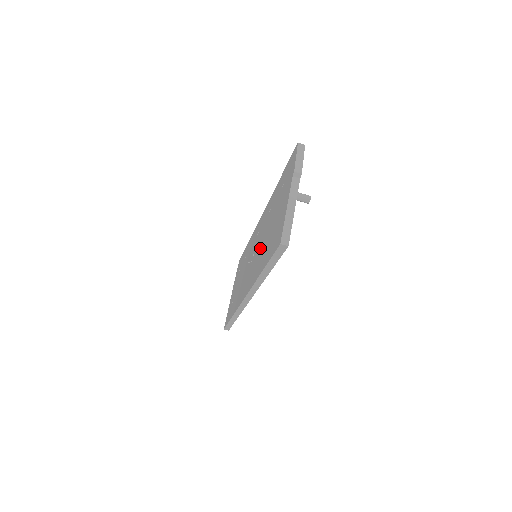
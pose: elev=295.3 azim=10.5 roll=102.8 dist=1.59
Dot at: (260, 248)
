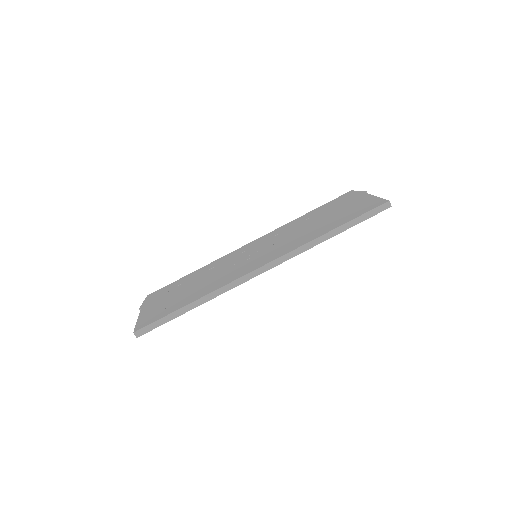
Dot at: (292, 237)
